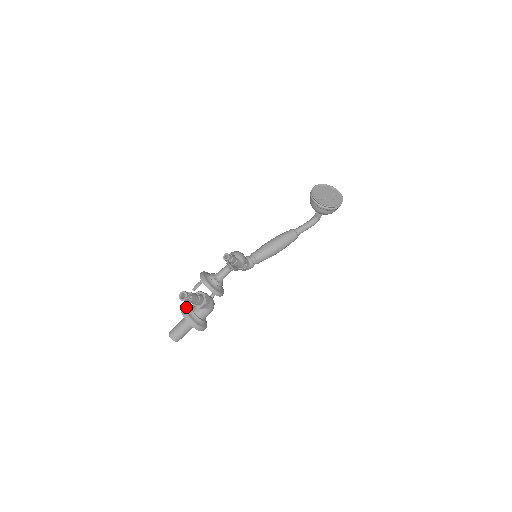
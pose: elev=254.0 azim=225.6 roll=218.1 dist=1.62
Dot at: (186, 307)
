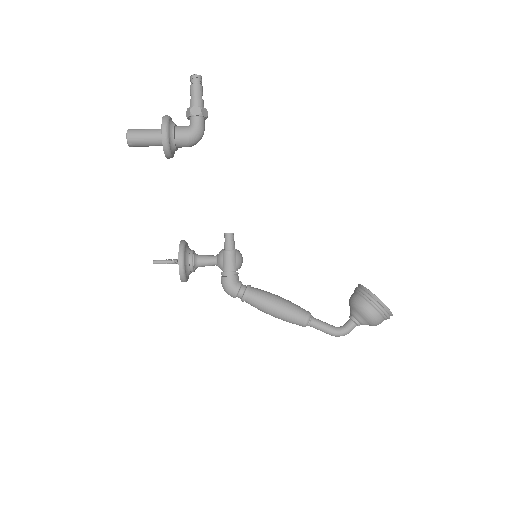
Dot at: occluded
